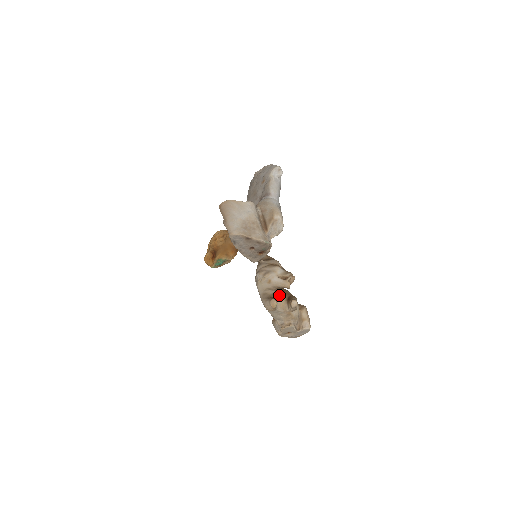
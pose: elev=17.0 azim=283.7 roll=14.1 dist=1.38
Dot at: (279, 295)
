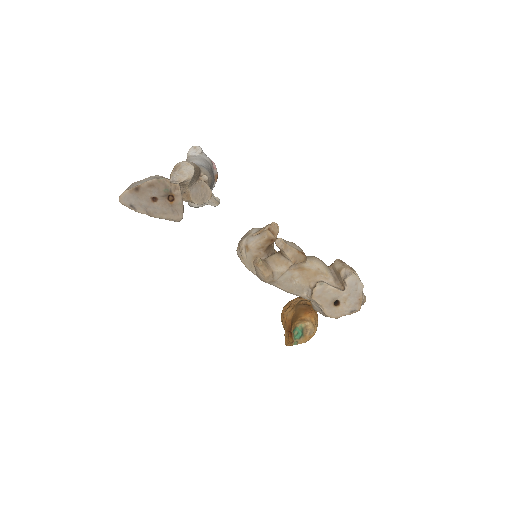
Dot at: (270, 255)
